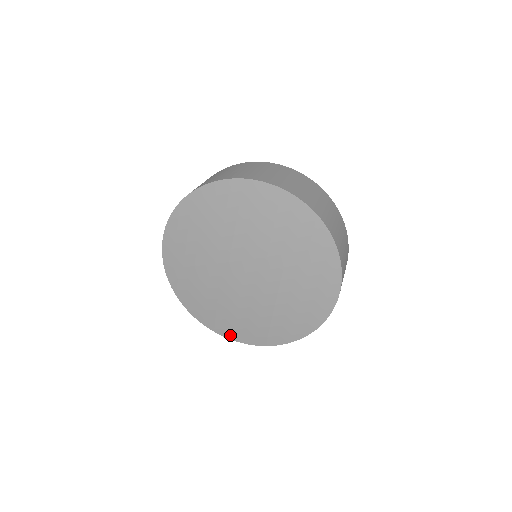
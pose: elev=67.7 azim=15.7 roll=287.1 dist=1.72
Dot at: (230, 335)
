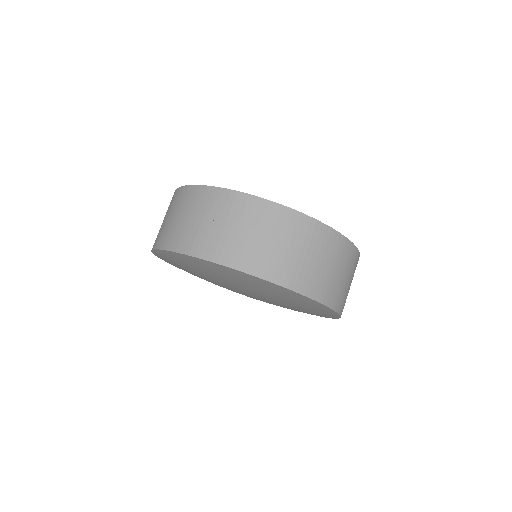
Dot at: occluded
